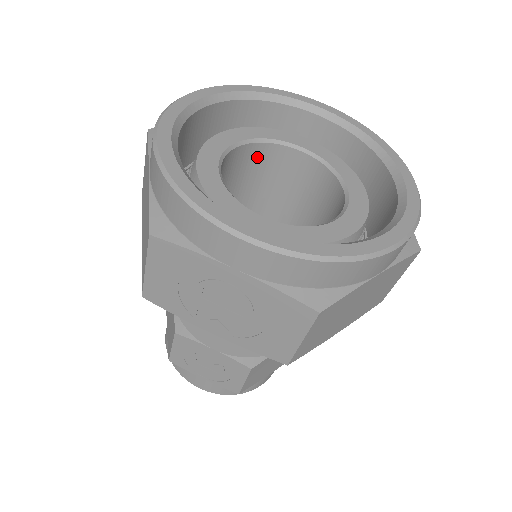
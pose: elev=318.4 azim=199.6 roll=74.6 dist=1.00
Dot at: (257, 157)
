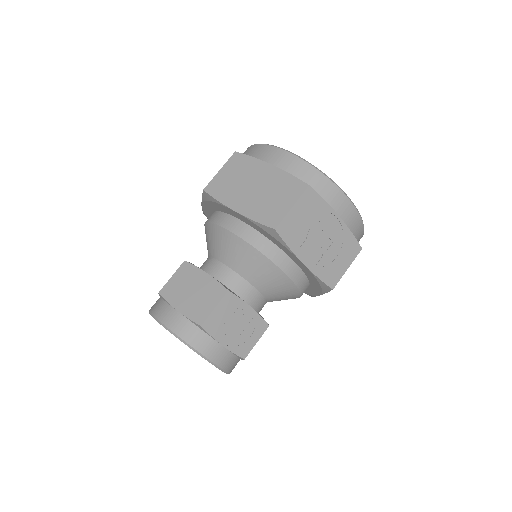
Dot at: occluded
